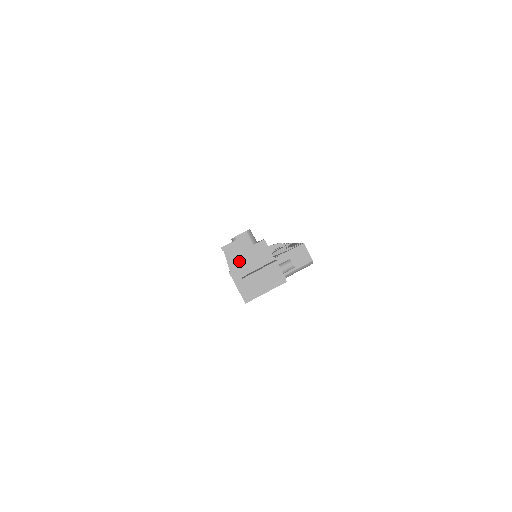
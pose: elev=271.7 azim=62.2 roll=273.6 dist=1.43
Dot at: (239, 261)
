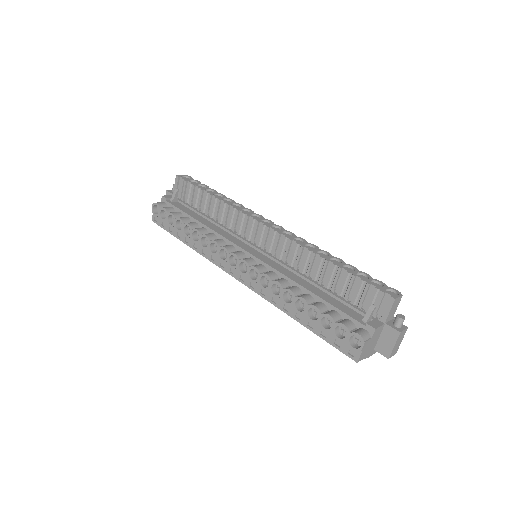
Dot at: (369, 350)
